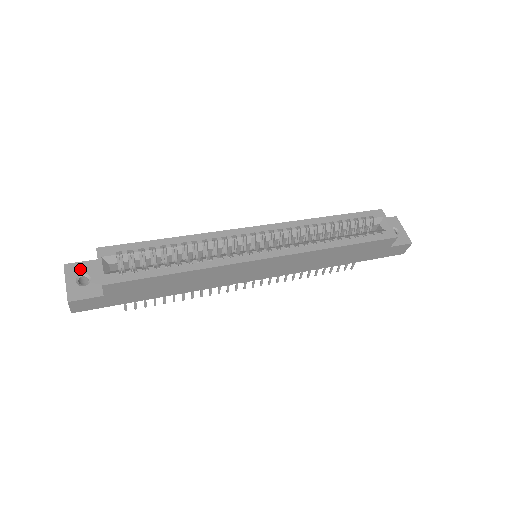
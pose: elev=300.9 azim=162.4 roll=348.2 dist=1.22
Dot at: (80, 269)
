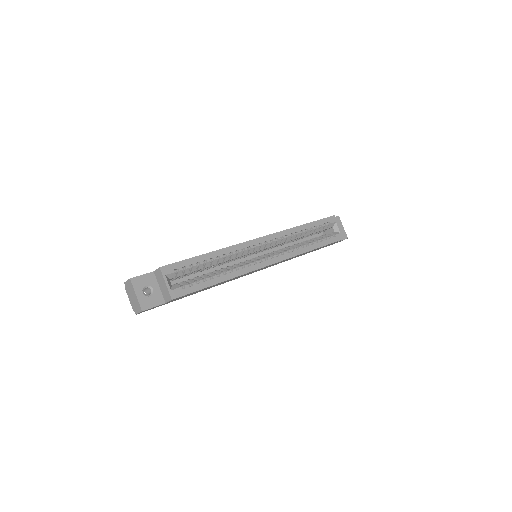
Dot at: (143, 282)
